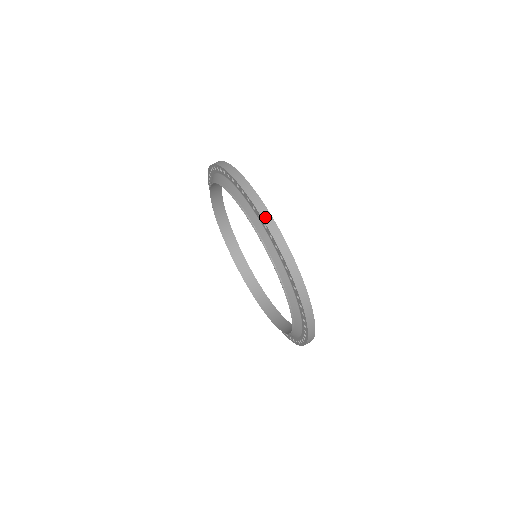
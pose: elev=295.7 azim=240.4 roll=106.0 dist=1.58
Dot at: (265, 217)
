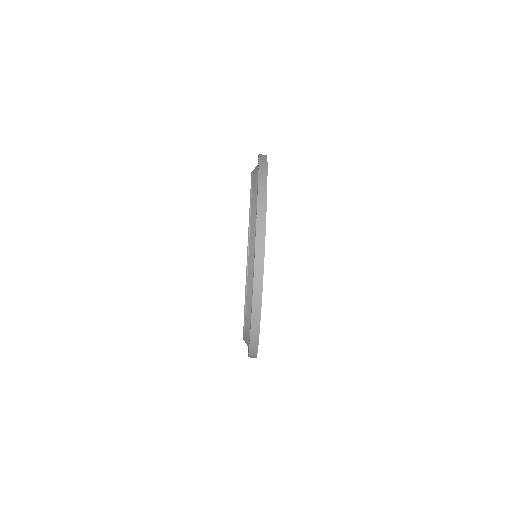
Dot at: (256, 291)
